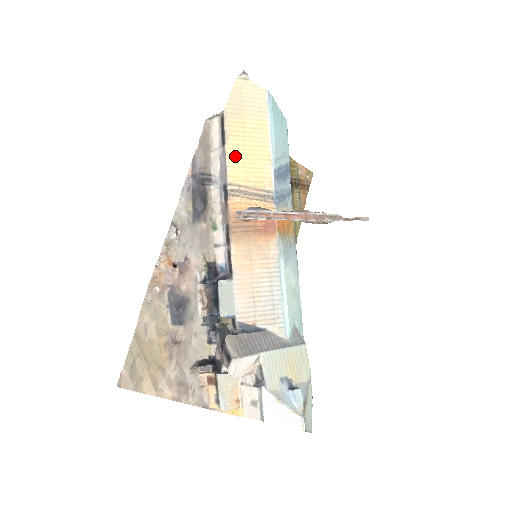
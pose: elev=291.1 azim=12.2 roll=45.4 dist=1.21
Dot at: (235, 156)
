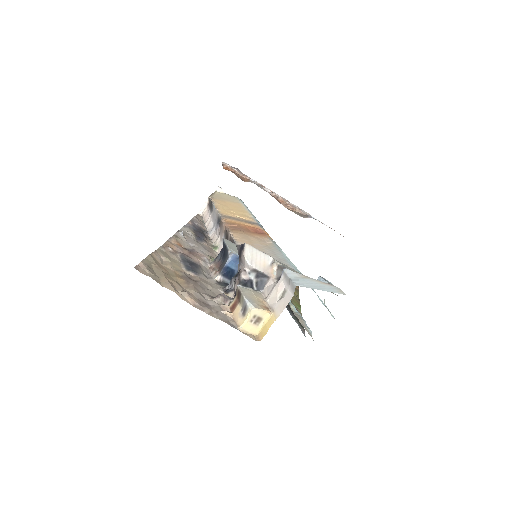
Dot at: (222, 208)
